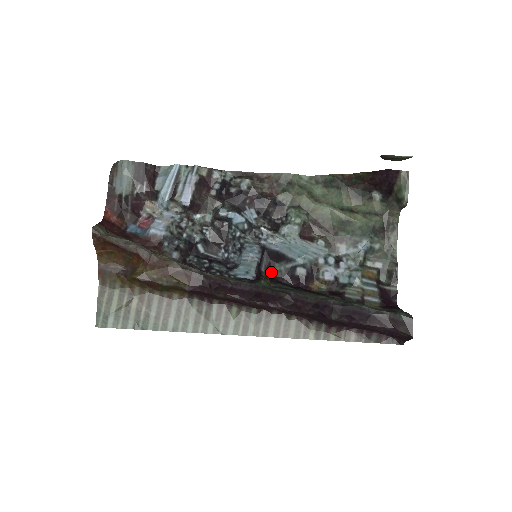
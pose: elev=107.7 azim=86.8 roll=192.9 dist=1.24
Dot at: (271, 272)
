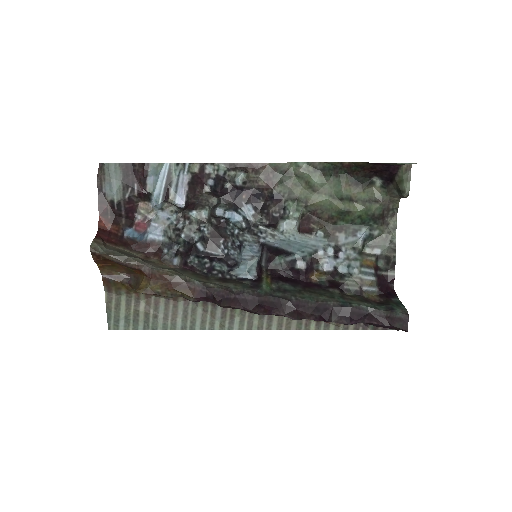
Dot at: (271, 265)
